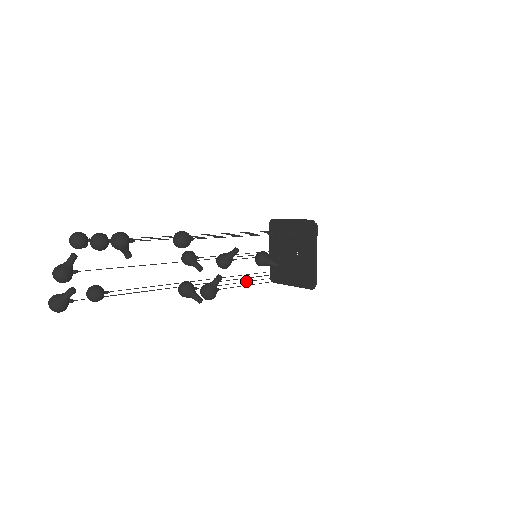
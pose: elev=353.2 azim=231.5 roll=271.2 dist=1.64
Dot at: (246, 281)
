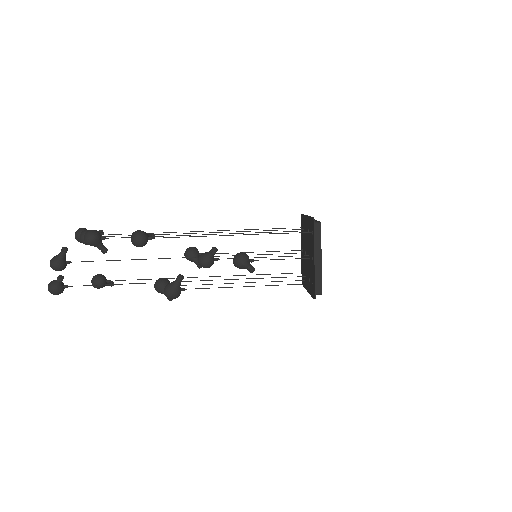
Dot at: occluded
